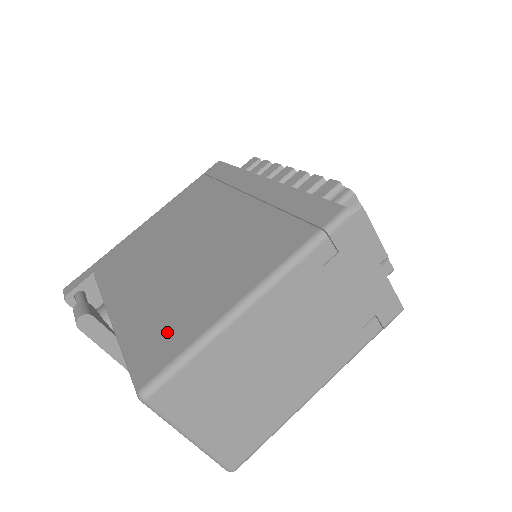
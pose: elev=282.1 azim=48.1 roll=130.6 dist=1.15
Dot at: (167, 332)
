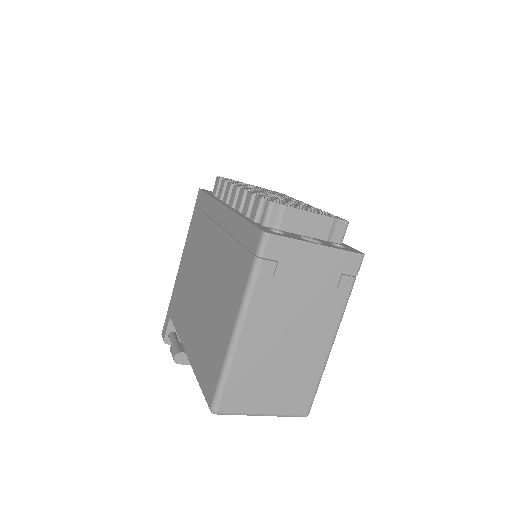
Dot at: (210, 363)
